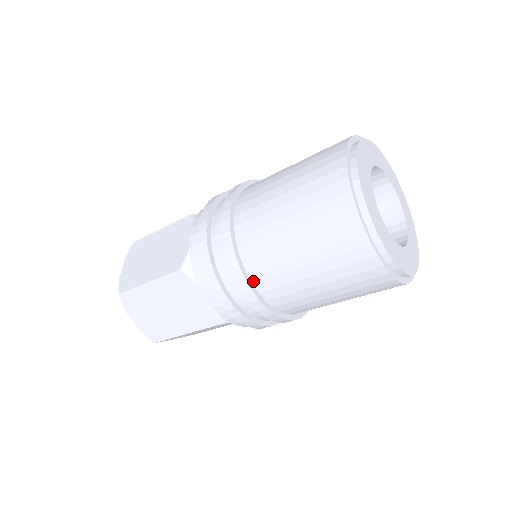
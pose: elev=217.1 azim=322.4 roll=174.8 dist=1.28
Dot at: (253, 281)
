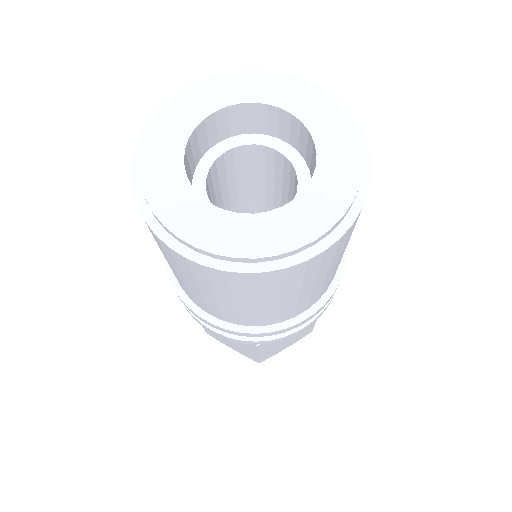
Dot at: (208, 313)
